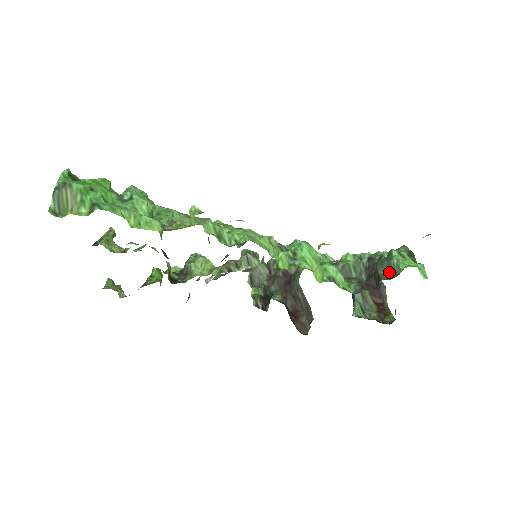
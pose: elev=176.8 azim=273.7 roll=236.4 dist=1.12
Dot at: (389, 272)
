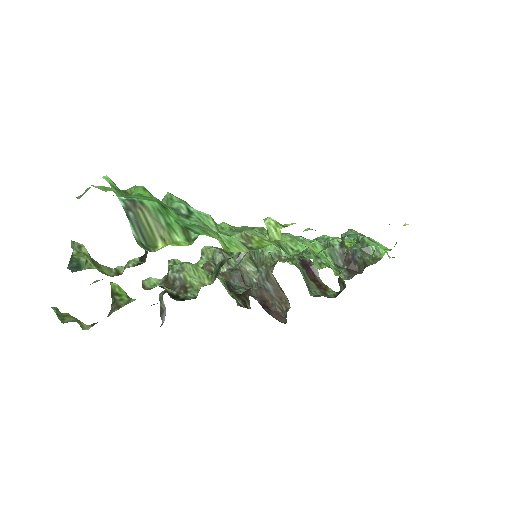
Dot at: occluded
